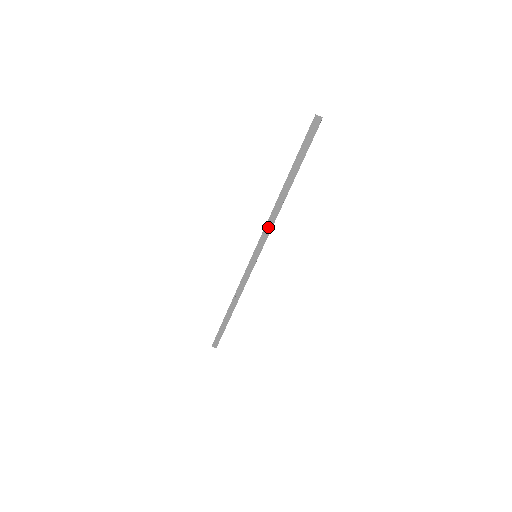
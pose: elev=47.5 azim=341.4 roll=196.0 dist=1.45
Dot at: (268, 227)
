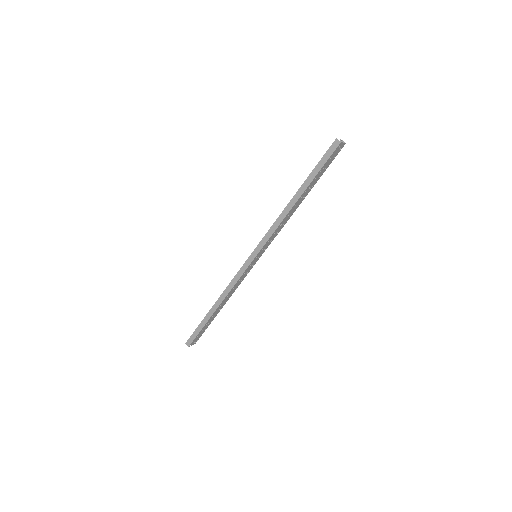
Dot at: (274, 226)
